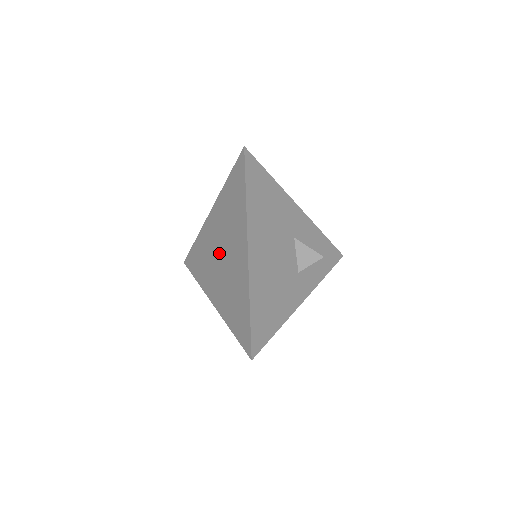
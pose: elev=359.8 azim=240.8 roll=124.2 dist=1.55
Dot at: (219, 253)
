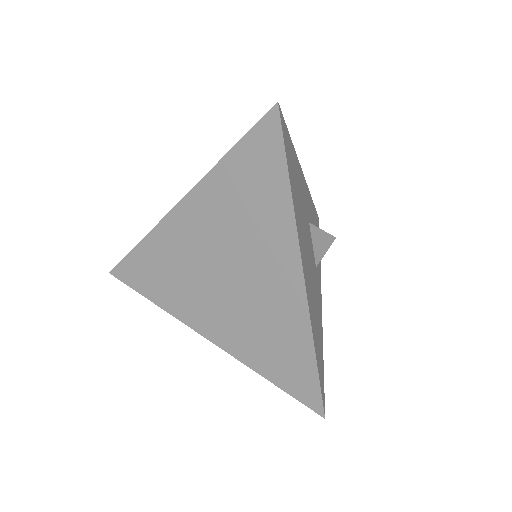
Dot at: (217, 269)
